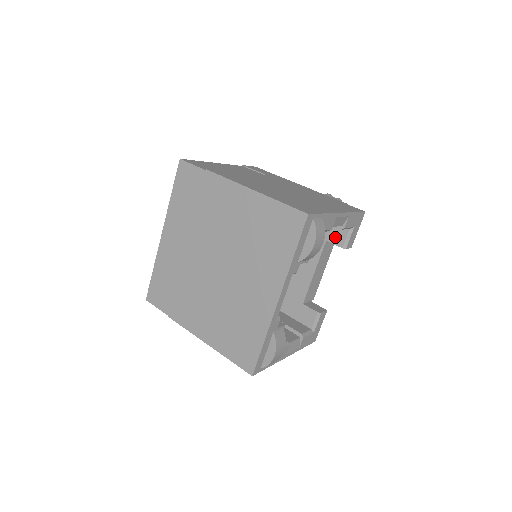
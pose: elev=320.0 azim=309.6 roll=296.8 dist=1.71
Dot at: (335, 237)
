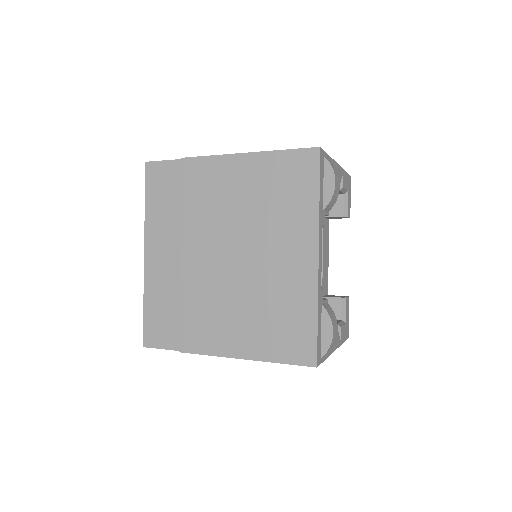
Dot at: (332, 209)
